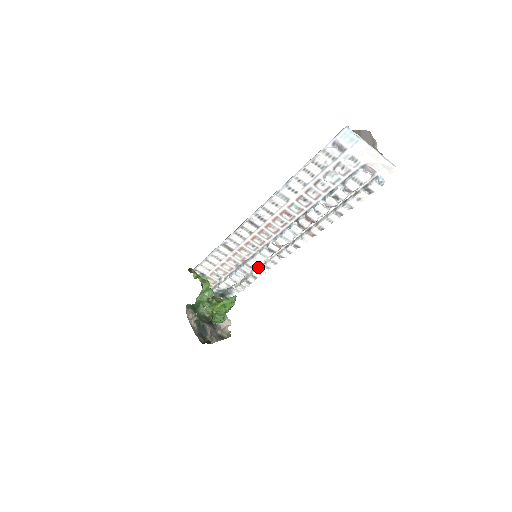
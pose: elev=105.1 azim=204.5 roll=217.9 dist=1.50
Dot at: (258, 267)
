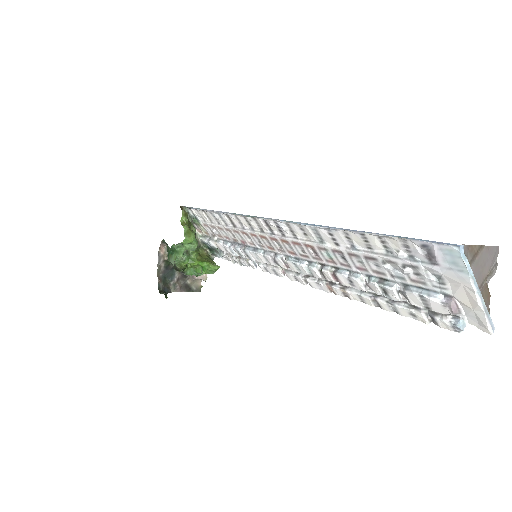
Dot at: occluded
